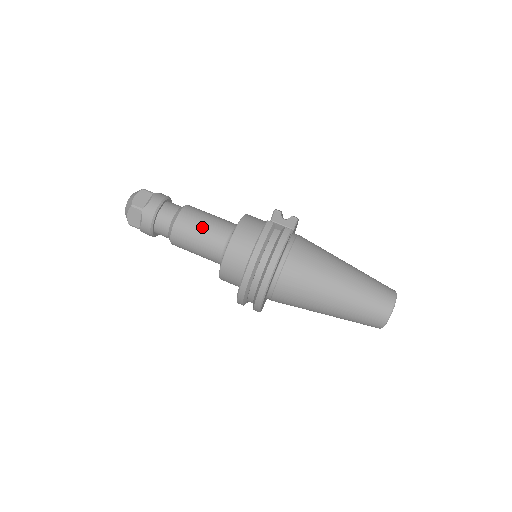
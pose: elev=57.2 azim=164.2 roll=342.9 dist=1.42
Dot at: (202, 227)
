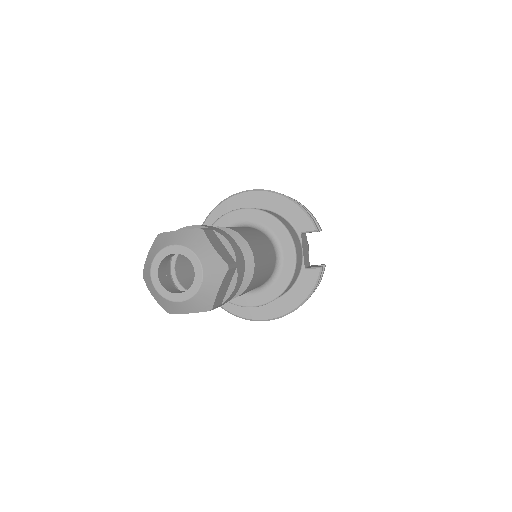
Dot at: (260, 282)
